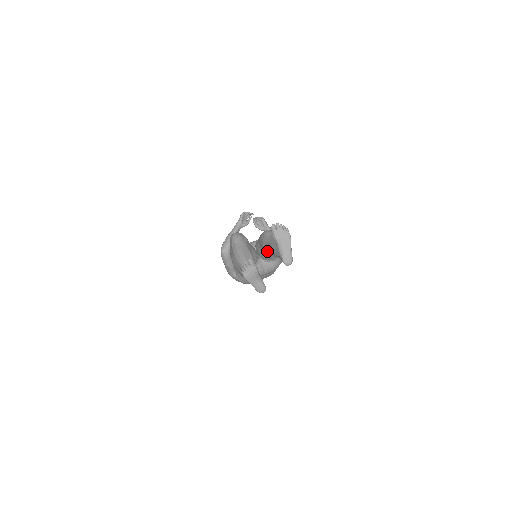
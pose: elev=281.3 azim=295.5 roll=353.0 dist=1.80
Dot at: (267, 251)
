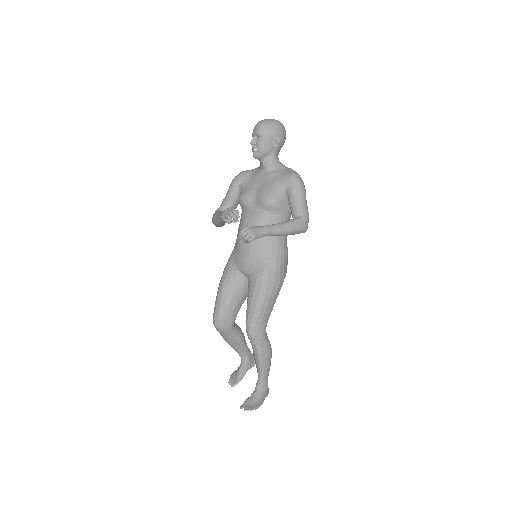
Dot at: occluded
